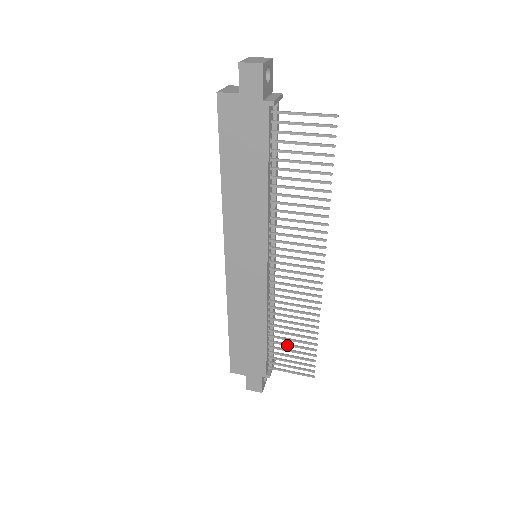
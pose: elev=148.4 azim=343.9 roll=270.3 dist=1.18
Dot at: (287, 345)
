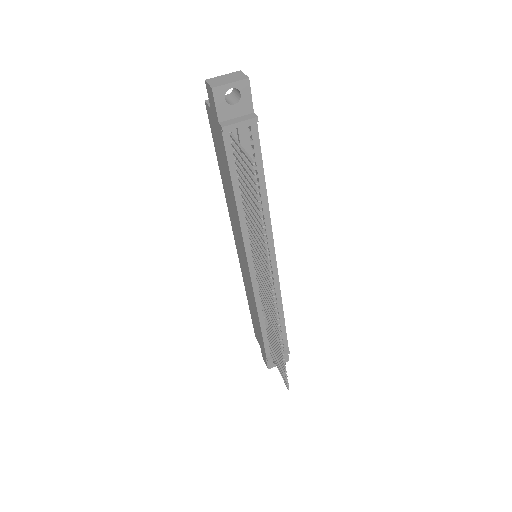
Dot at: (273, 346)
